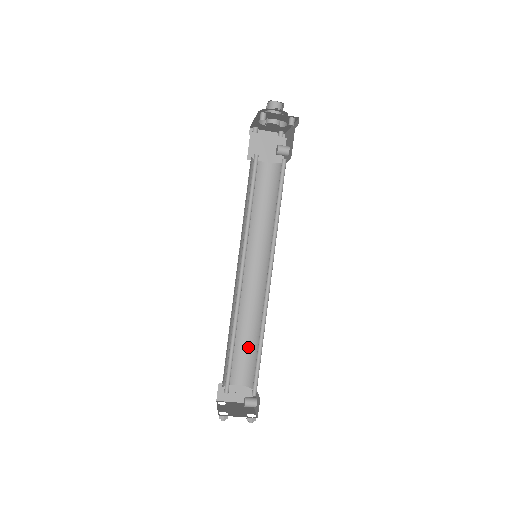
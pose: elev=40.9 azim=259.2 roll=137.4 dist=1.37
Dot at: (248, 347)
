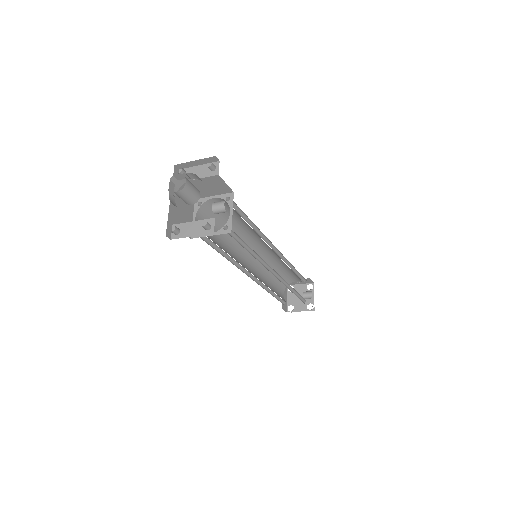
Dot at: (291, 272)
